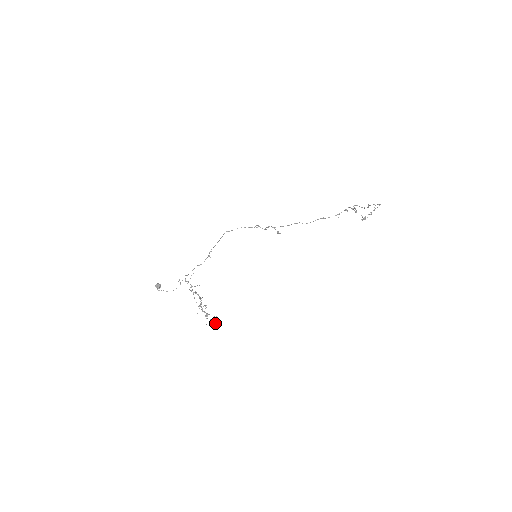
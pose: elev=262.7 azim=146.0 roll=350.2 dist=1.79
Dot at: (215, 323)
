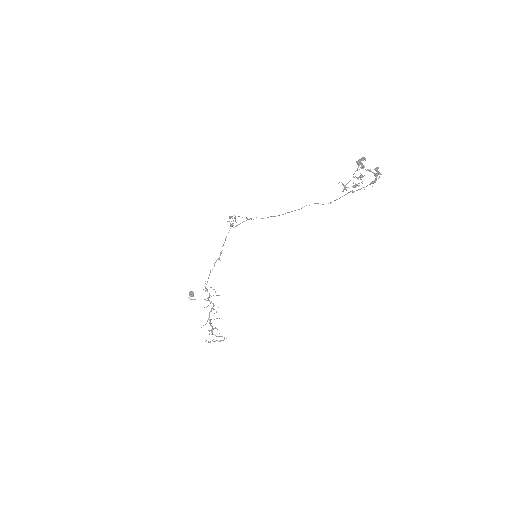
Dot at: (215, 341)
